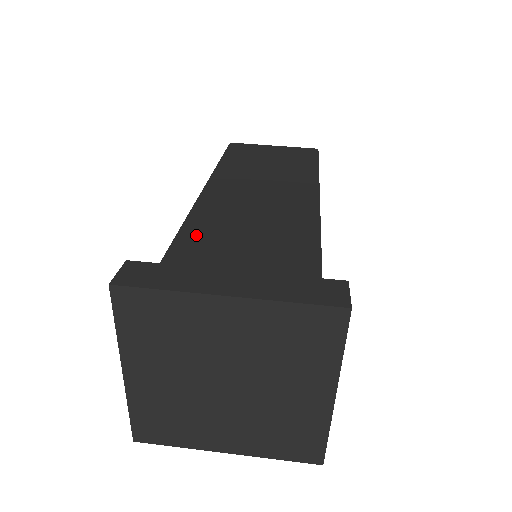
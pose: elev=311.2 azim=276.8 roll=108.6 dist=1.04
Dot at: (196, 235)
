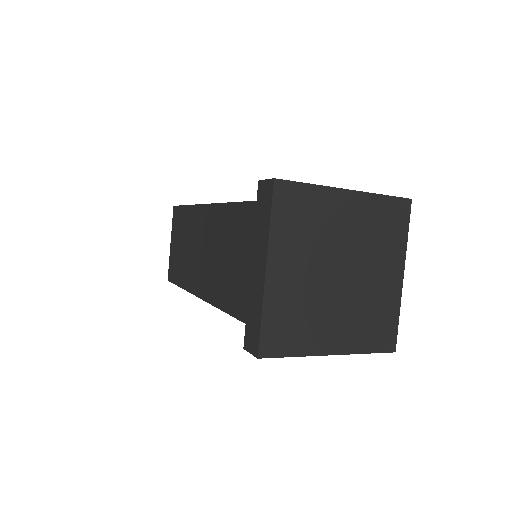
Dot at: occluded
